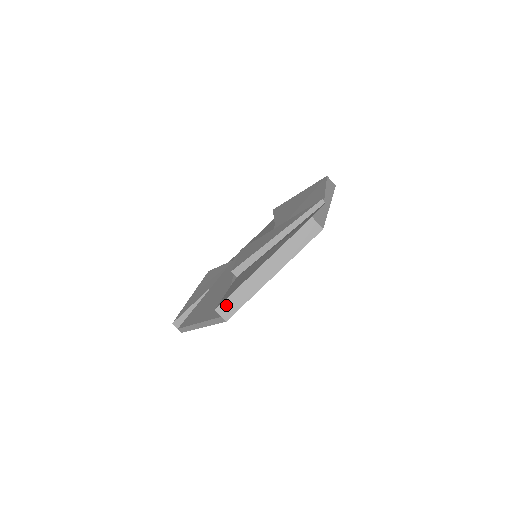
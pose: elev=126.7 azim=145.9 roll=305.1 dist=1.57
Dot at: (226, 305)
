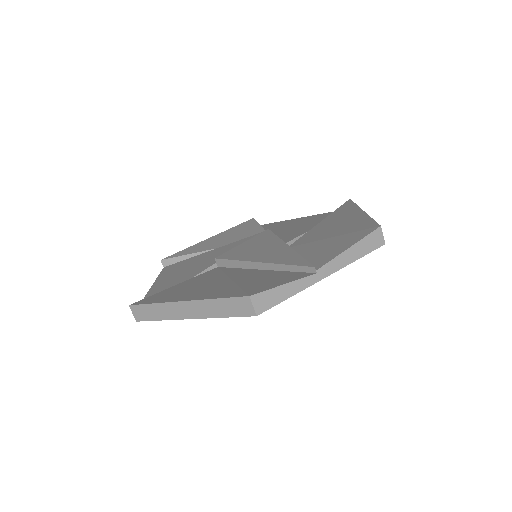
Dot at: (139, 309)
